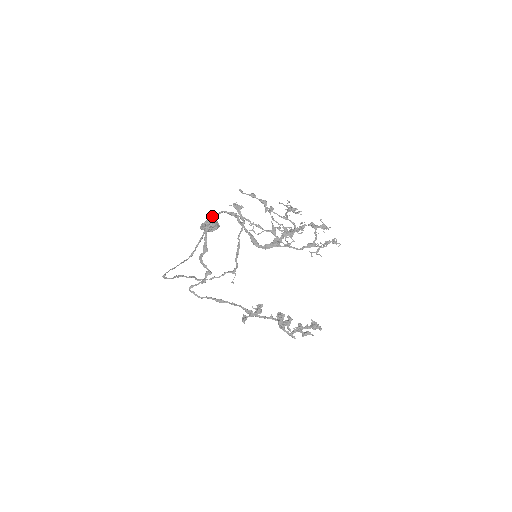
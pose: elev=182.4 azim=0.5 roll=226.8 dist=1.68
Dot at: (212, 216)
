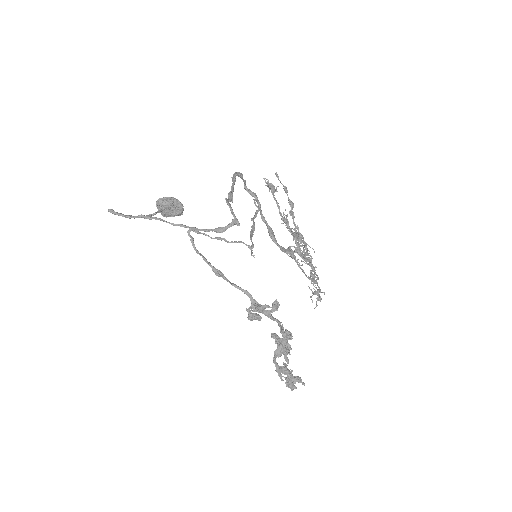
Dot at: (240, 175)
